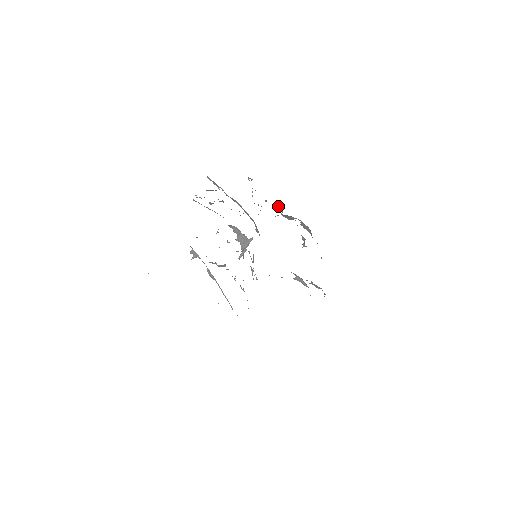
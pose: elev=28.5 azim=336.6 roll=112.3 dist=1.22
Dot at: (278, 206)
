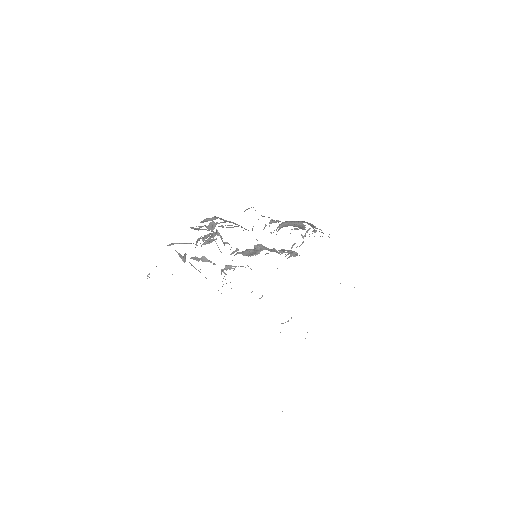
Dot at: occluded
